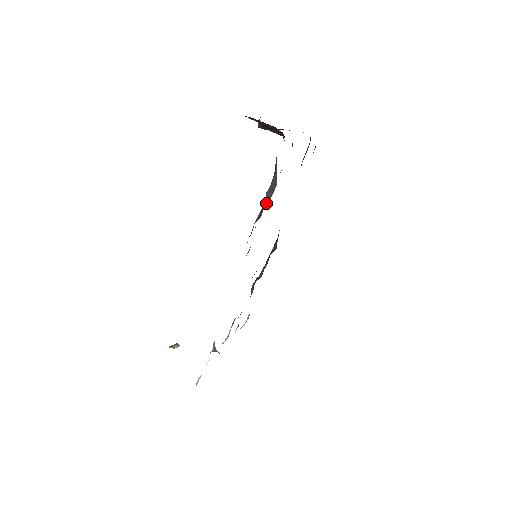
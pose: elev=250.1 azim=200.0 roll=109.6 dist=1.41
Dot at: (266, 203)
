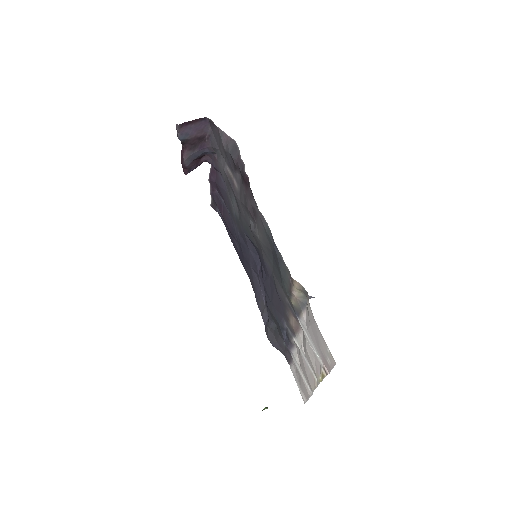
Dot at: (239, 156)
